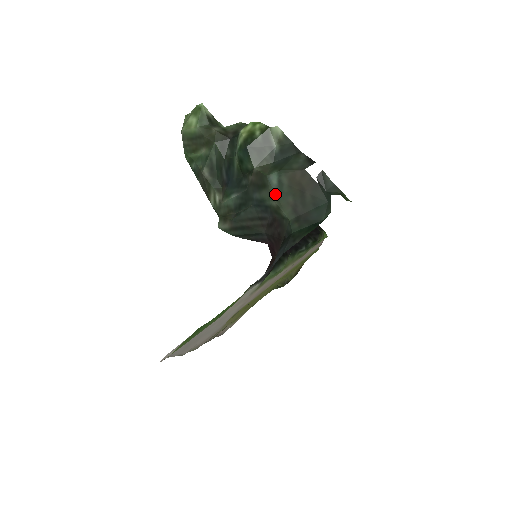
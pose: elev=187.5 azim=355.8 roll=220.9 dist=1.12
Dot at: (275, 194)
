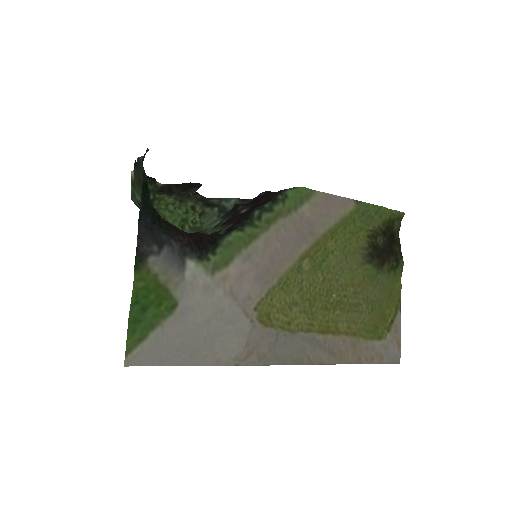
Dot at: occluded
